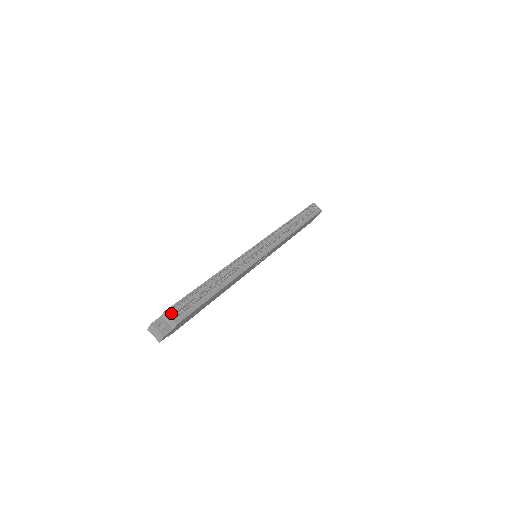
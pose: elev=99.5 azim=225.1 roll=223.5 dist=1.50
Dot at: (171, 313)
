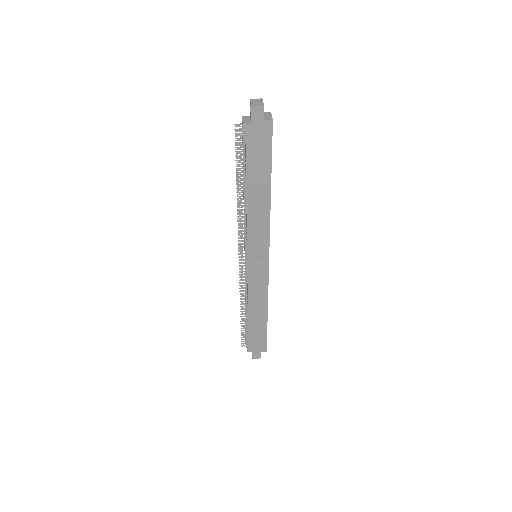
Dot at: occluded
